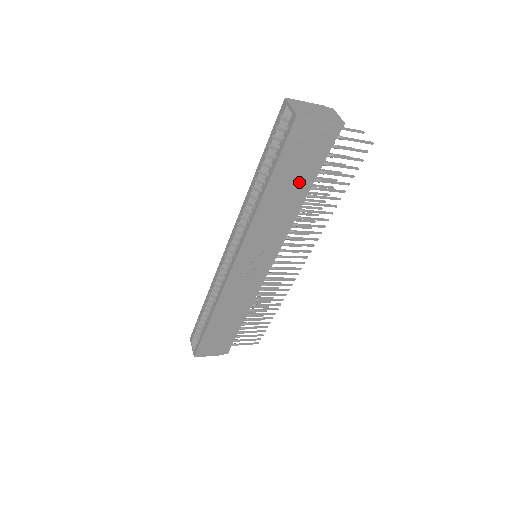
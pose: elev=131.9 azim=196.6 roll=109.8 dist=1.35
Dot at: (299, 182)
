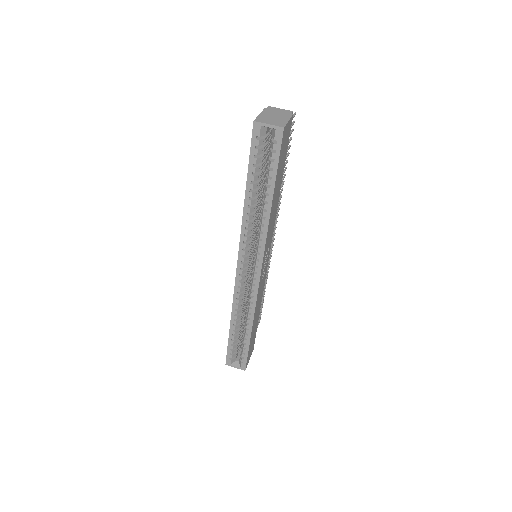
Dot at: (281, 176)
